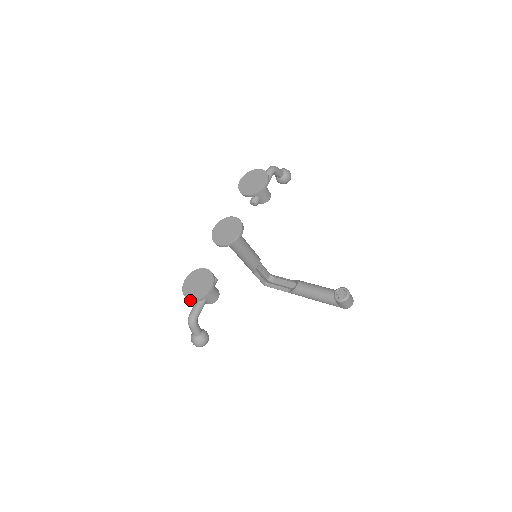
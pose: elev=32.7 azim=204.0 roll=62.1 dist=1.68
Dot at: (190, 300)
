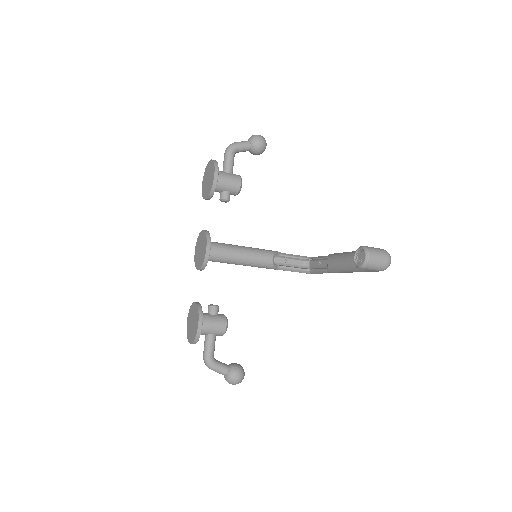
Dot at: occluded
